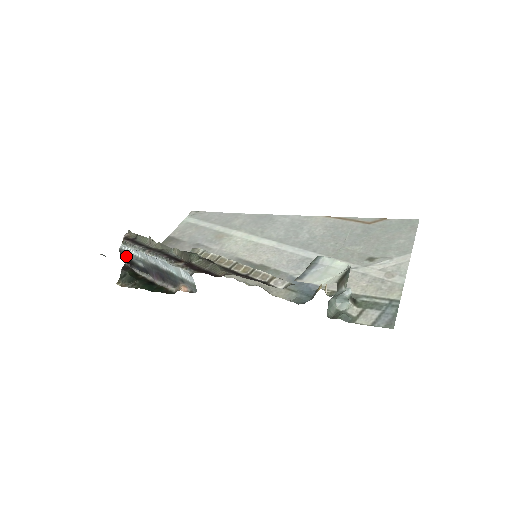
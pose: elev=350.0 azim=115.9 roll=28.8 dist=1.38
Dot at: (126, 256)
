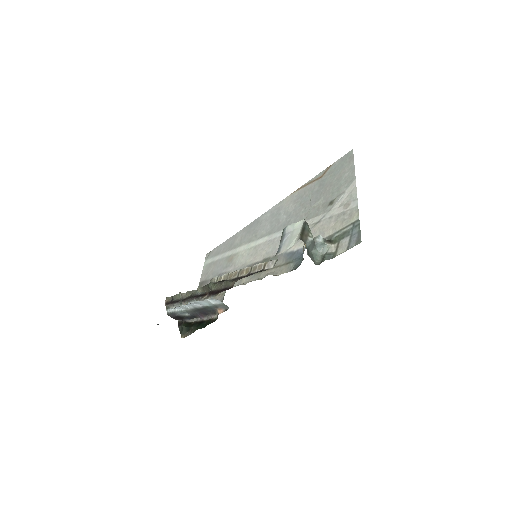
Dot at: (174, 315)
